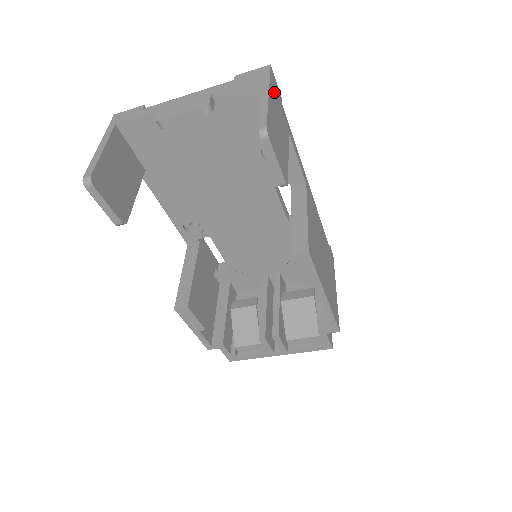
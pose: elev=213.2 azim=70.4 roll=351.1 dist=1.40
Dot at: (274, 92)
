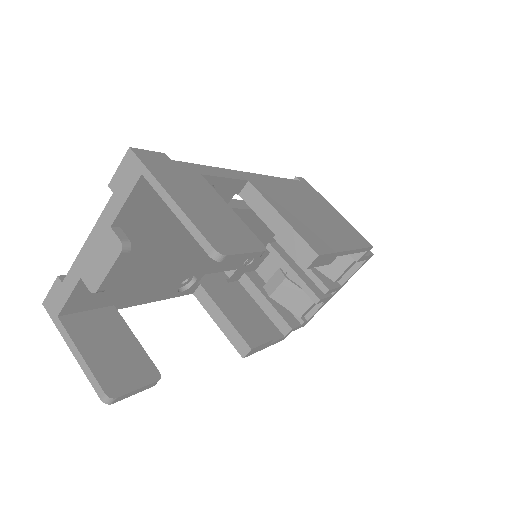
Dot at: (163, 173)
